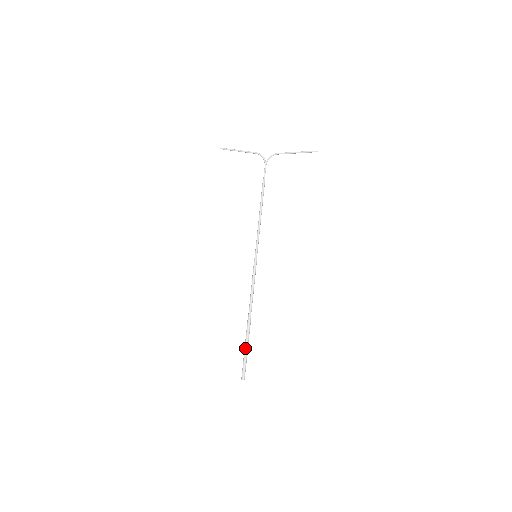
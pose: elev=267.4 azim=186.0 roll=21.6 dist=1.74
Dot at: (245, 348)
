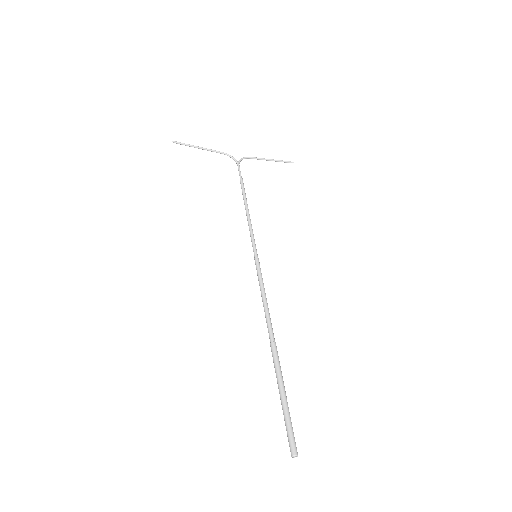
Dot at: (283, 391)
